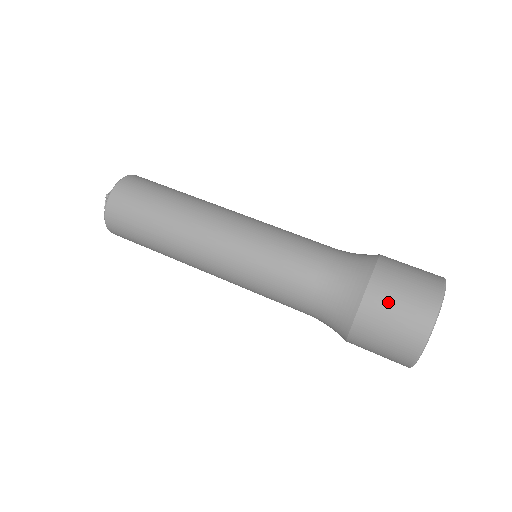
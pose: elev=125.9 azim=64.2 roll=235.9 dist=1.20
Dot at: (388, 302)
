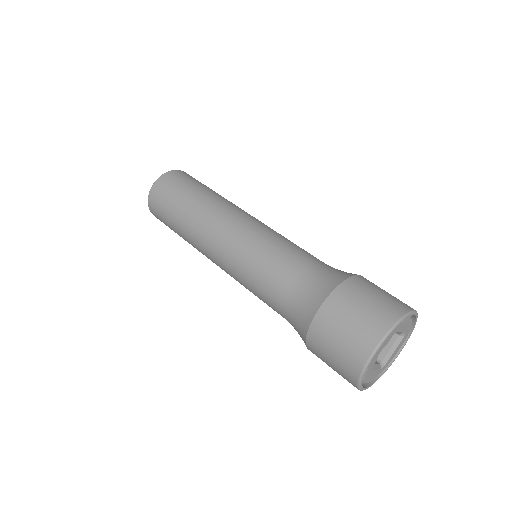
Dot at: (351, 304)
